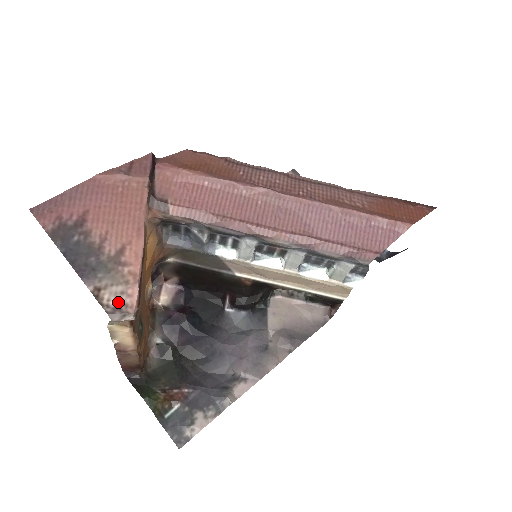
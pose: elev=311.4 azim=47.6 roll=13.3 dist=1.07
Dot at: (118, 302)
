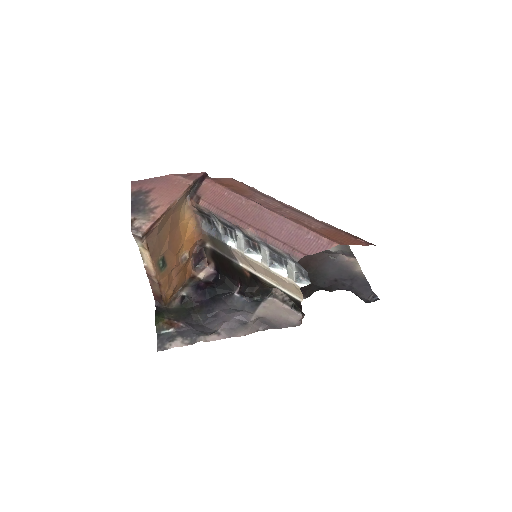
Dot at: (139, 226)
